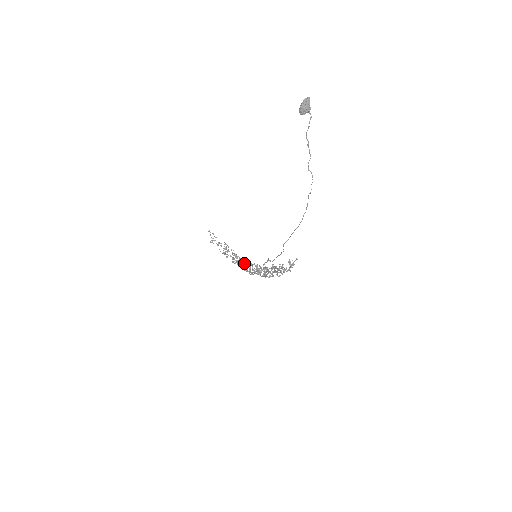
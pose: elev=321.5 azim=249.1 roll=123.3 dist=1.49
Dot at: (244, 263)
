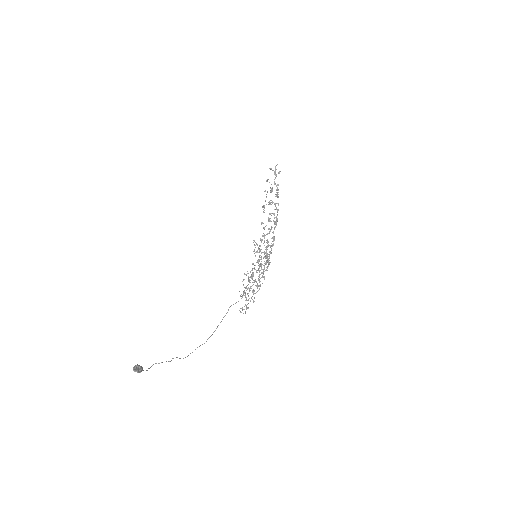
Dot at: (260, 240)
